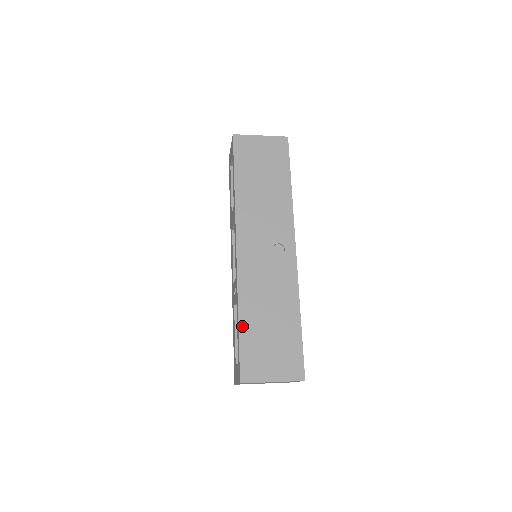
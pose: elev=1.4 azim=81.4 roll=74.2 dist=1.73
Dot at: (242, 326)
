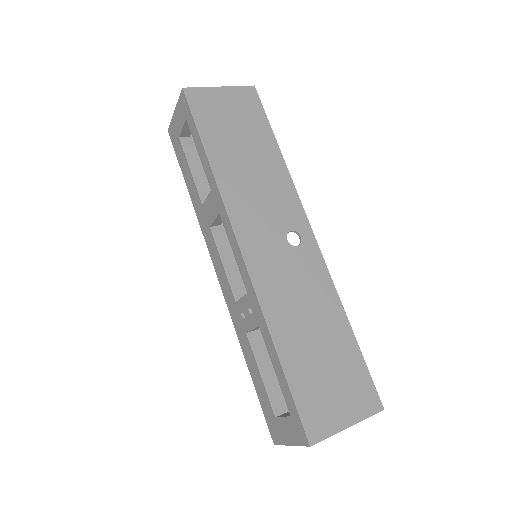
Dot at: (285, 361)
